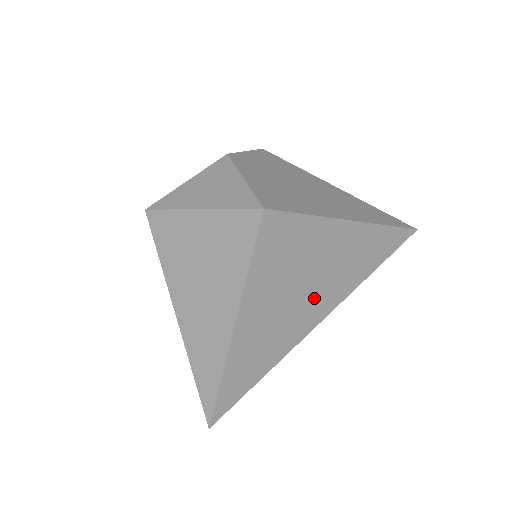
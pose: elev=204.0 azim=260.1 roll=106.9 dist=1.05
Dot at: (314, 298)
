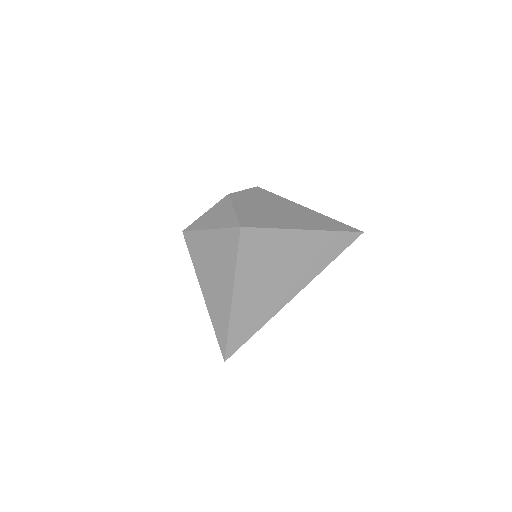
Dot at: (287, 280)
